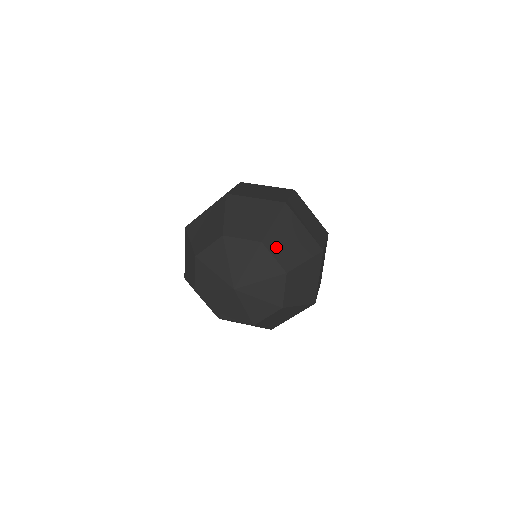
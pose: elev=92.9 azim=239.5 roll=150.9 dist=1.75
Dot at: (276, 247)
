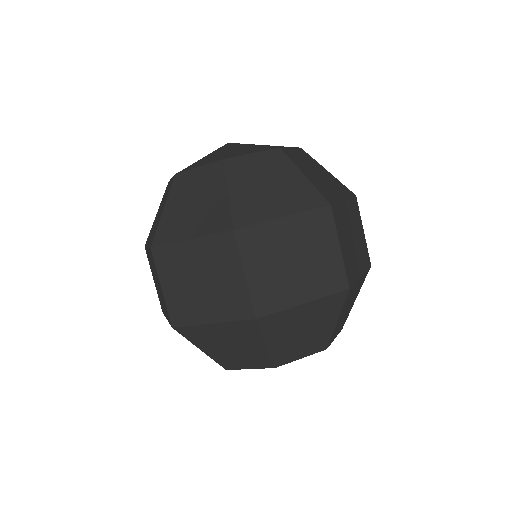
Dot at: (293, 352)
